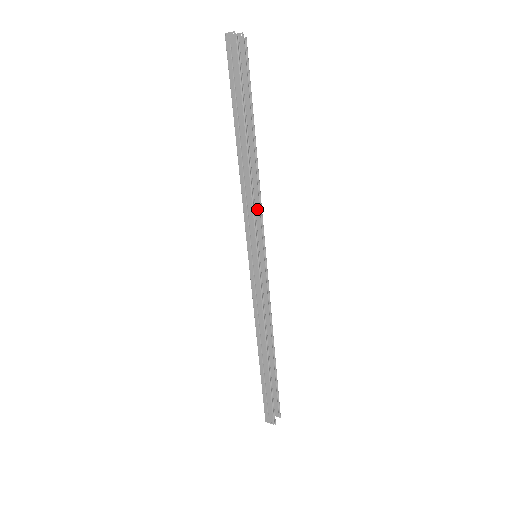
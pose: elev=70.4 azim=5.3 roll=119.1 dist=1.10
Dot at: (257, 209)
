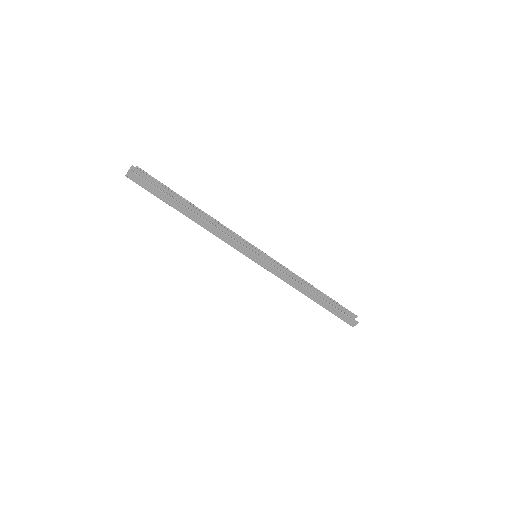
Dot at: (231, 234)
